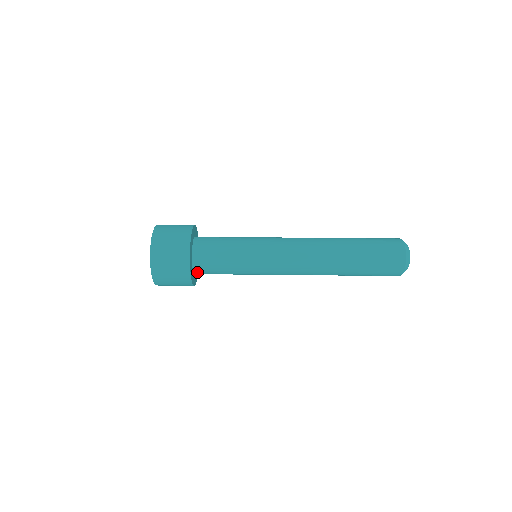
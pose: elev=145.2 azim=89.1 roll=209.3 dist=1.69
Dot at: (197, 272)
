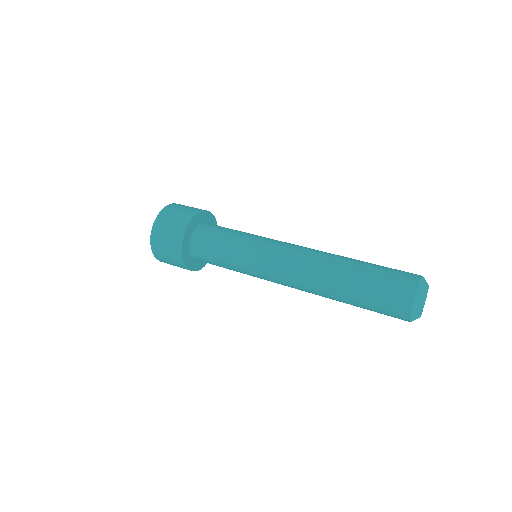
Dot at: (193, 246)
